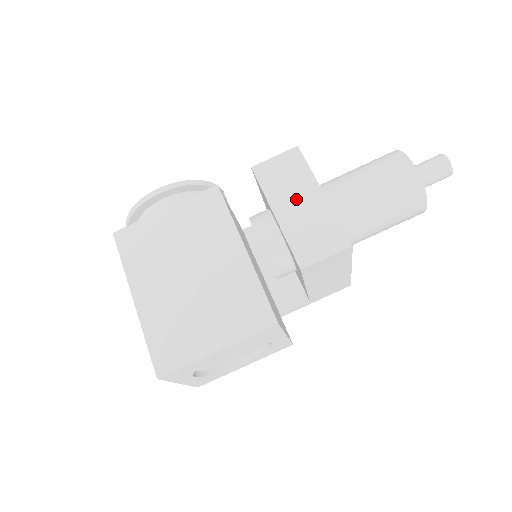
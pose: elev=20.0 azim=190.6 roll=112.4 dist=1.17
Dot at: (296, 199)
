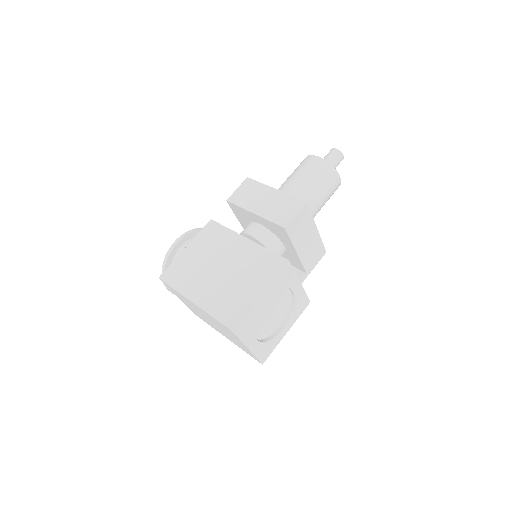
Dot at: (262, 200)
